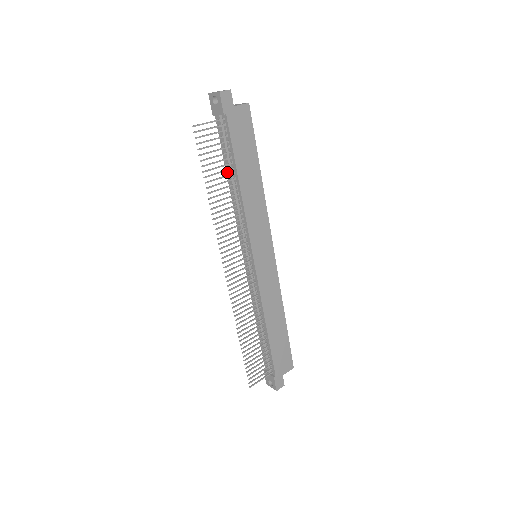
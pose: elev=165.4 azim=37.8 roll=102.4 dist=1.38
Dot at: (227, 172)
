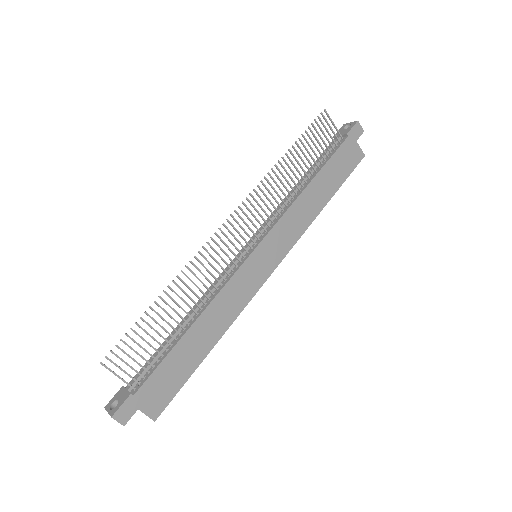
Dot at: occluded
